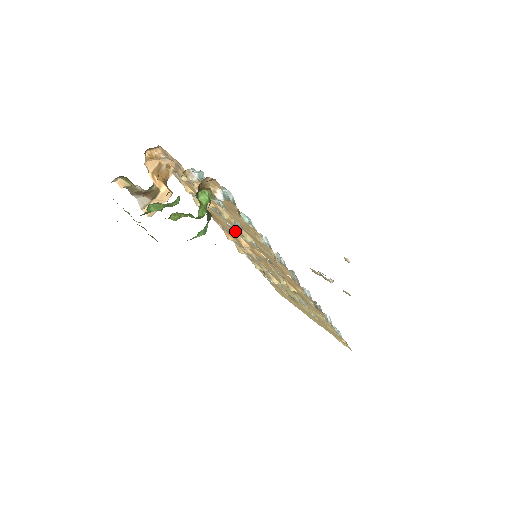
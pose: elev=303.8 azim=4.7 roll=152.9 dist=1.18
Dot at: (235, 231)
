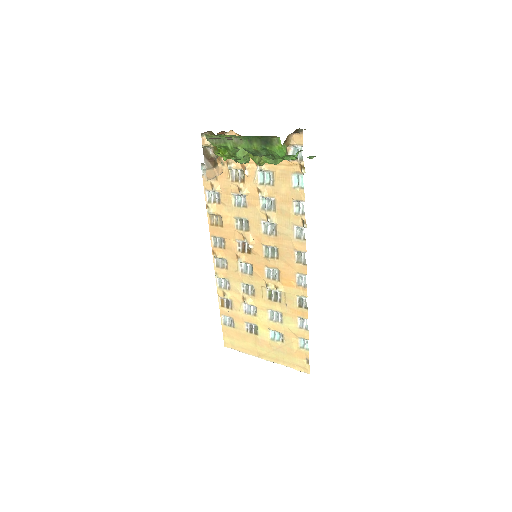
Dot at: (246, 229)
